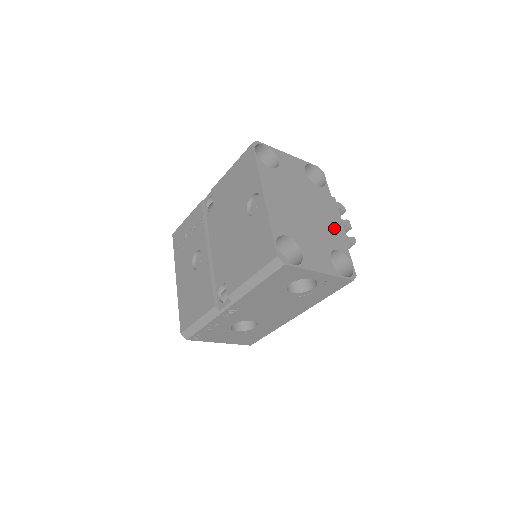
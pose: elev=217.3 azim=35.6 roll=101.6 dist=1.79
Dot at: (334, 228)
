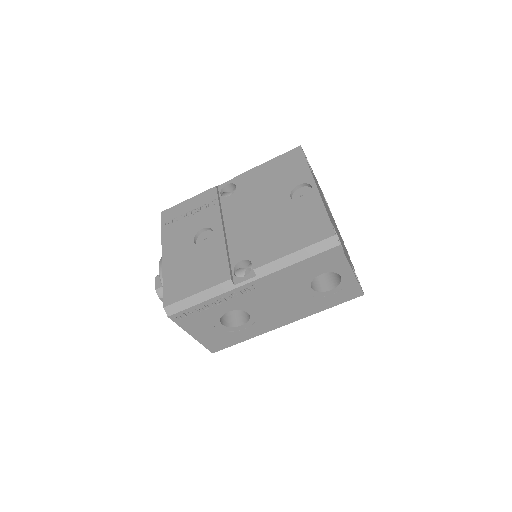
Dot at: (345, 248)
